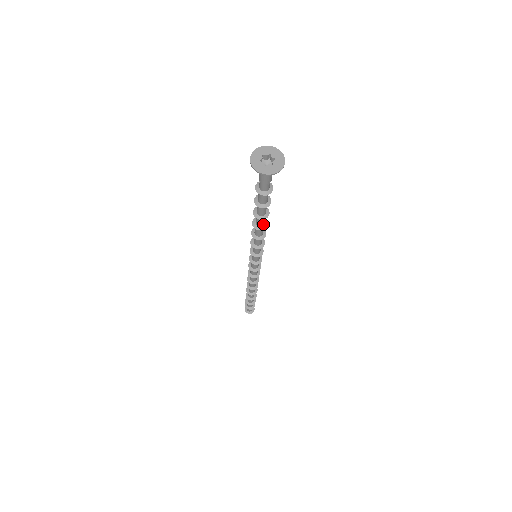
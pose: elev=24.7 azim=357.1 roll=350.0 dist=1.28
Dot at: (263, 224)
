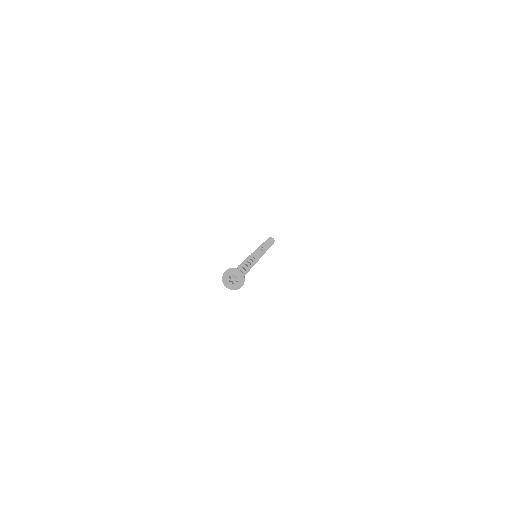
Dot at: occluded
